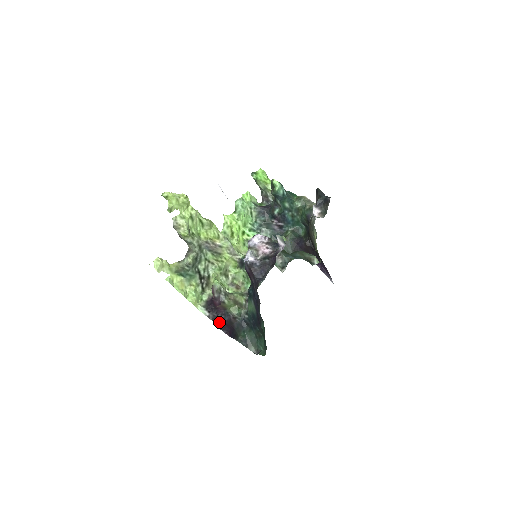
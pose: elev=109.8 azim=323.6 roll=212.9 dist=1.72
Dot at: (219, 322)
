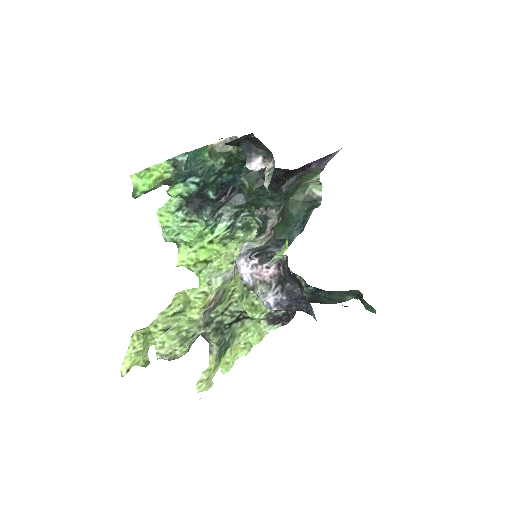
Dot at: (294, 312)
